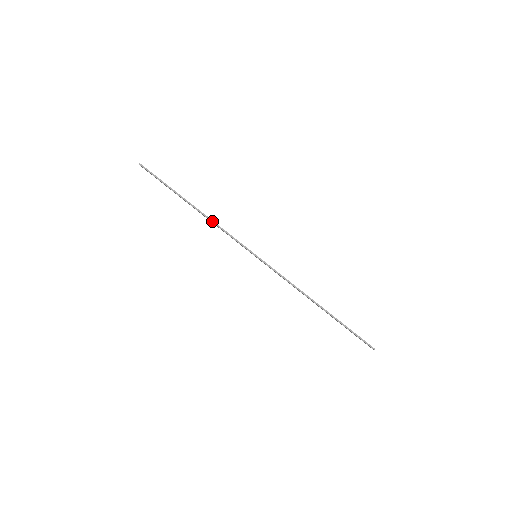
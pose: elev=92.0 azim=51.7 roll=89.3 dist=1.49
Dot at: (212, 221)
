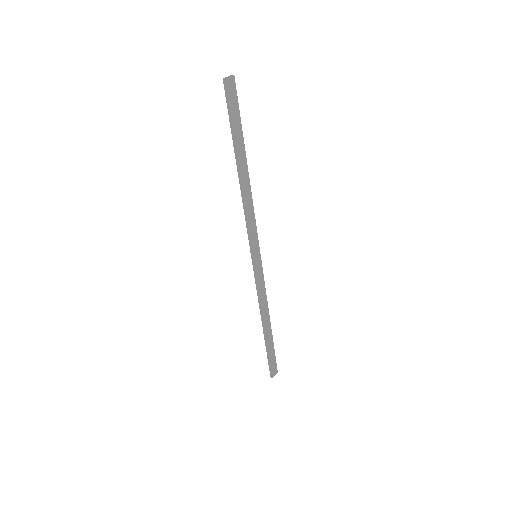
Dot at: (243, 201)
